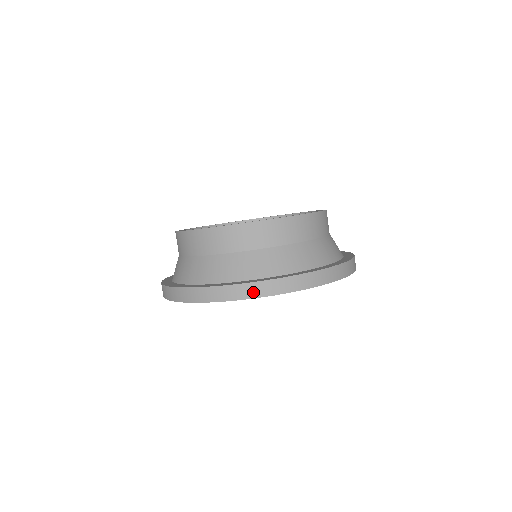
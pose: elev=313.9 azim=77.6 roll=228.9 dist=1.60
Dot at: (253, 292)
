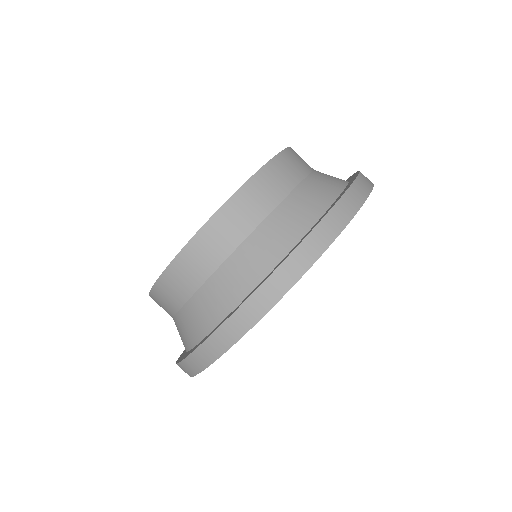
Dot at: (241, 326)
